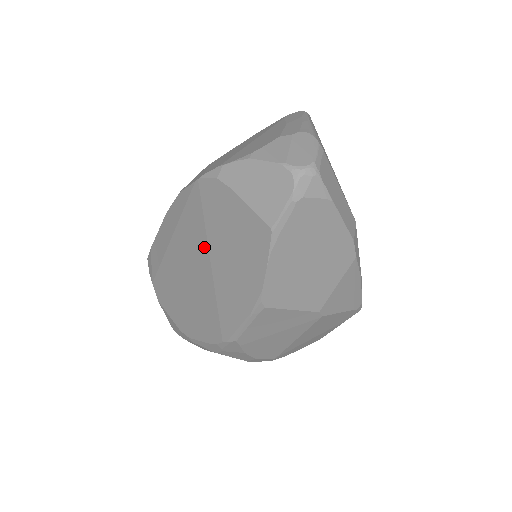
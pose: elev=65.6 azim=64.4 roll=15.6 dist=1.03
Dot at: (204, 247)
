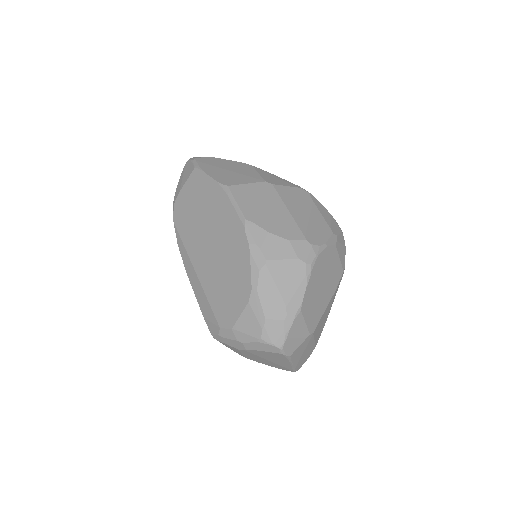
Dot at: (197, 228)
